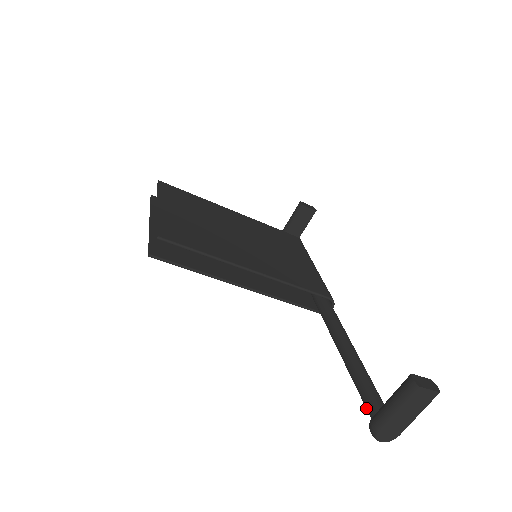
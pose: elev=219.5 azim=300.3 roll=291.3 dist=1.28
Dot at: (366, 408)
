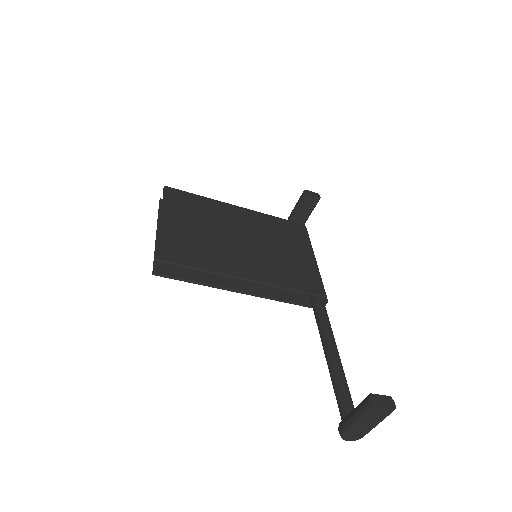
Dot at: (339, 410)
